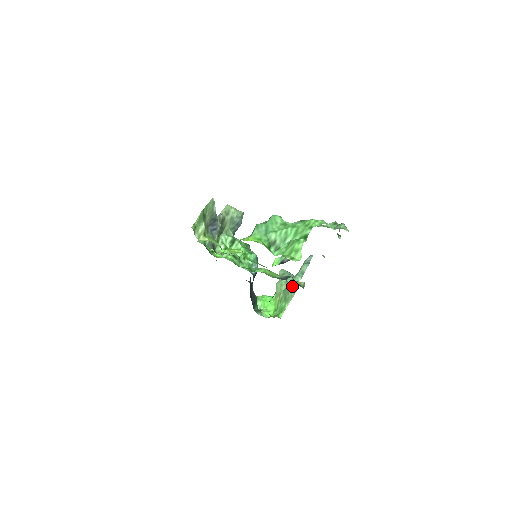
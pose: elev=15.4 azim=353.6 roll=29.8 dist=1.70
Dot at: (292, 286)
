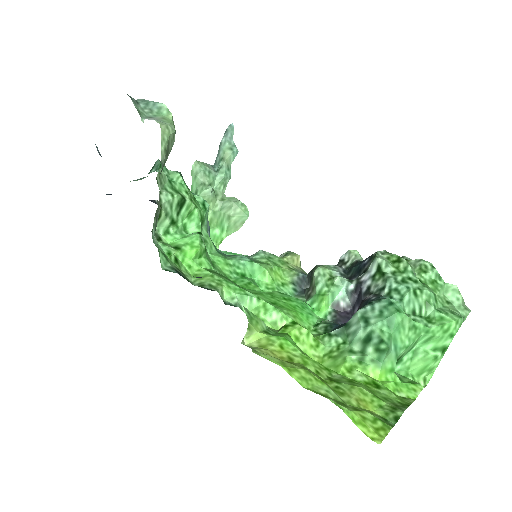
Dot at: (236, 212)
